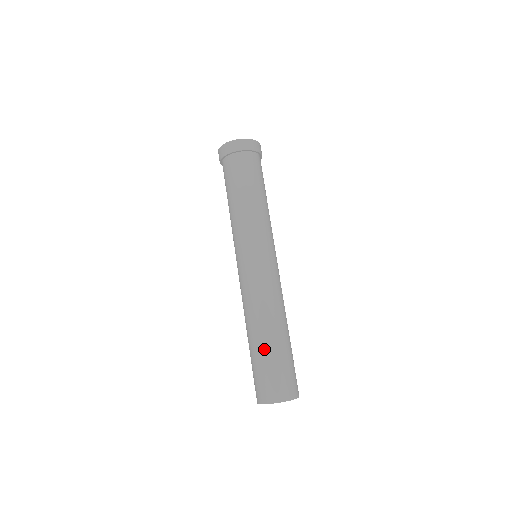
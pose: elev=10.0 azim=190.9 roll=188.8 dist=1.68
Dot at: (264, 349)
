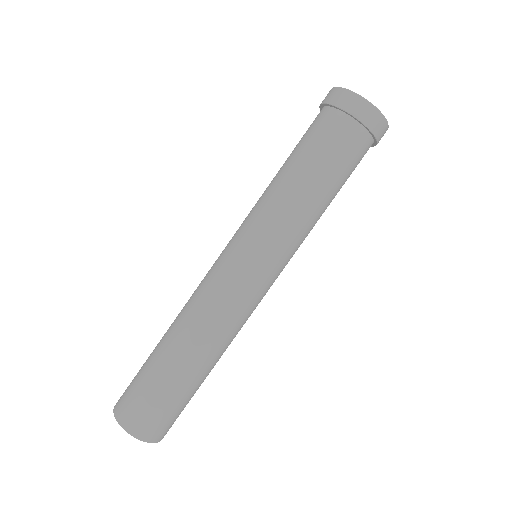
Dot at: (158, 361)
